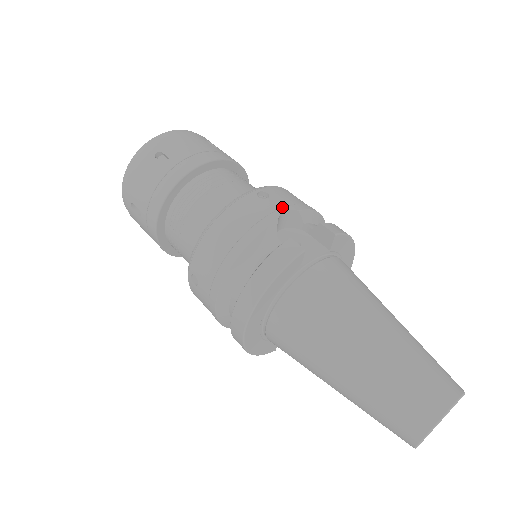
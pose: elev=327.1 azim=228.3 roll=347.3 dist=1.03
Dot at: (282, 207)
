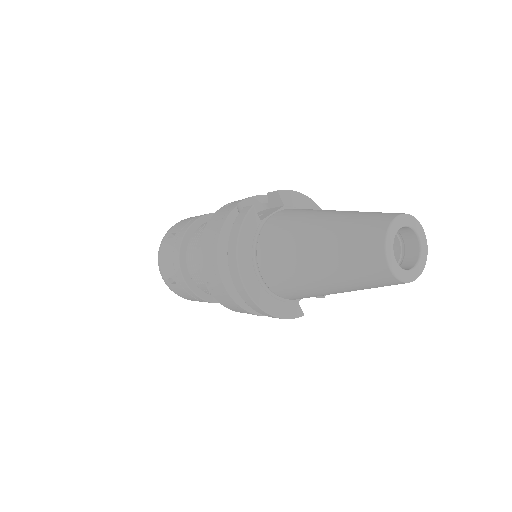
Dot at: (240, 201)
